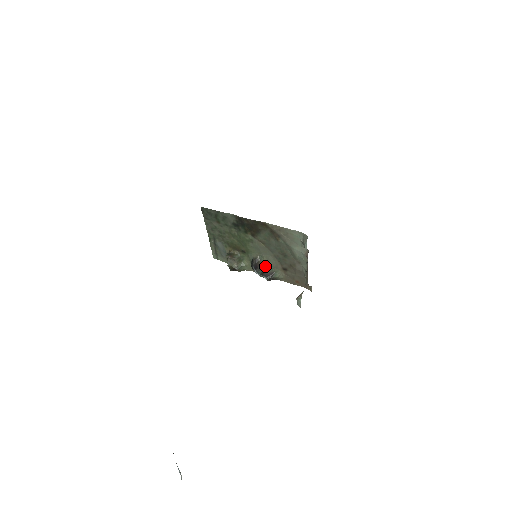
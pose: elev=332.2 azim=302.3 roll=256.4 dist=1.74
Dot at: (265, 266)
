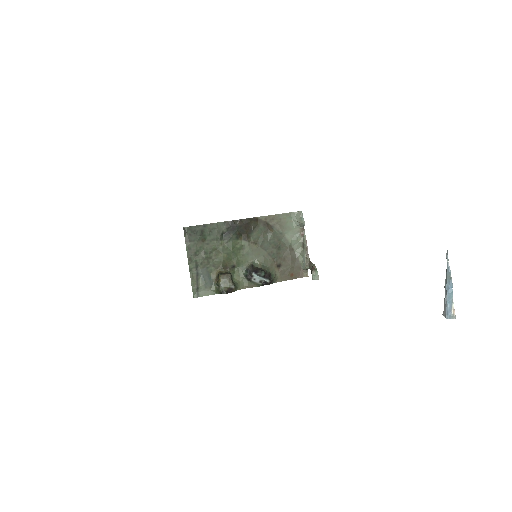
Dot at: (262, 268)
